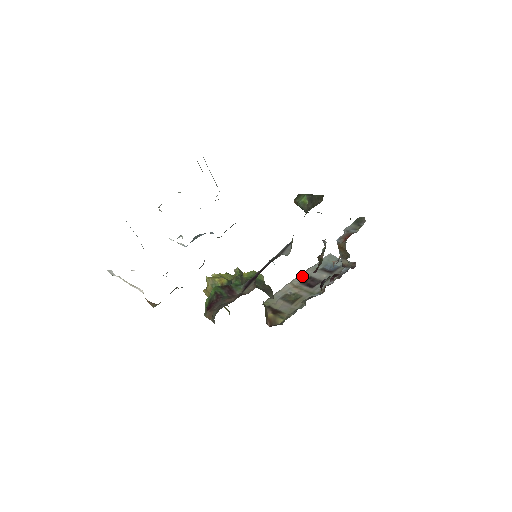
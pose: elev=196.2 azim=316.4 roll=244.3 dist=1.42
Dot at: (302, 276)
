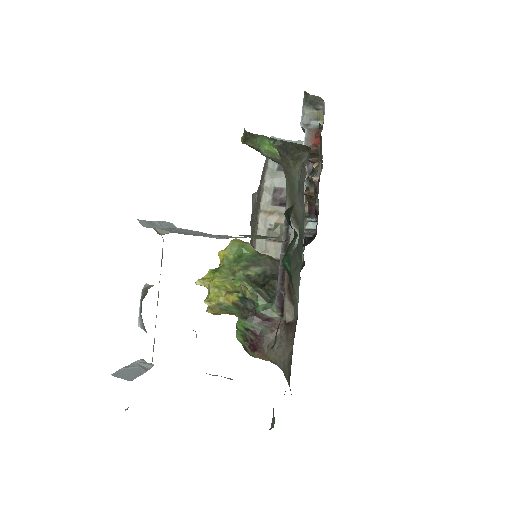
Dot at: (266, 193)
